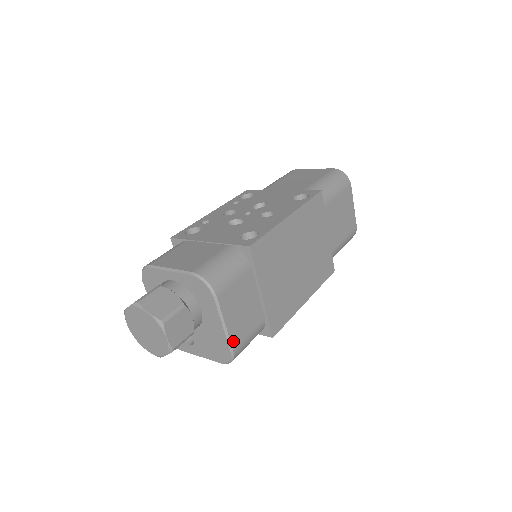
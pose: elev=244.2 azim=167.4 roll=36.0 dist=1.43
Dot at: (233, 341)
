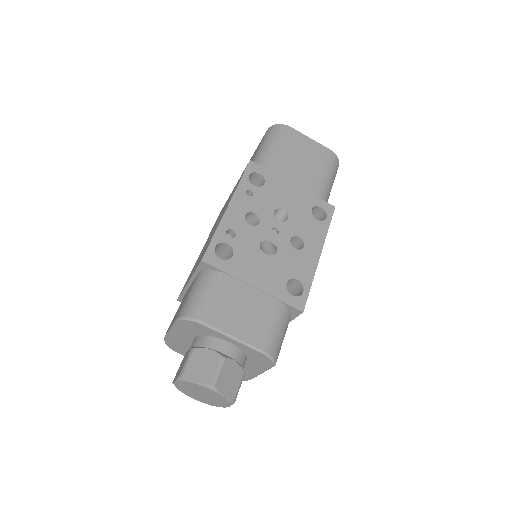
Dot at: occluded
